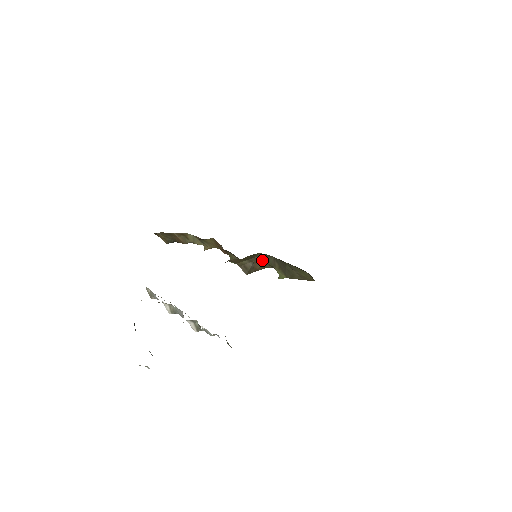
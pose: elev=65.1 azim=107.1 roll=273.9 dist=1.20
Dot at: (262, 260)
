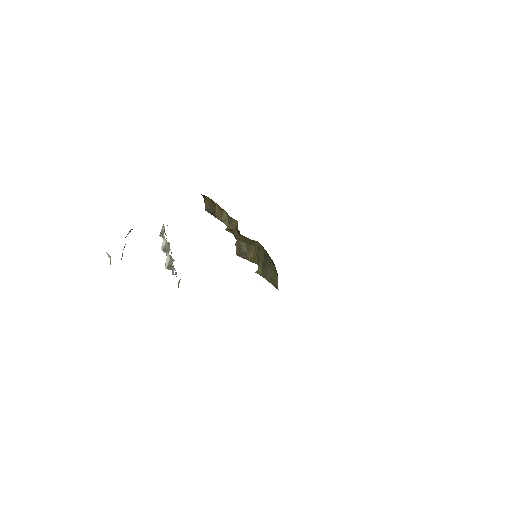
Dot at: (256, 251)
